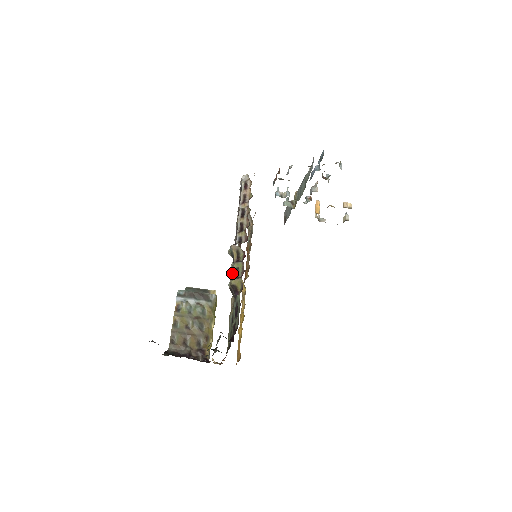
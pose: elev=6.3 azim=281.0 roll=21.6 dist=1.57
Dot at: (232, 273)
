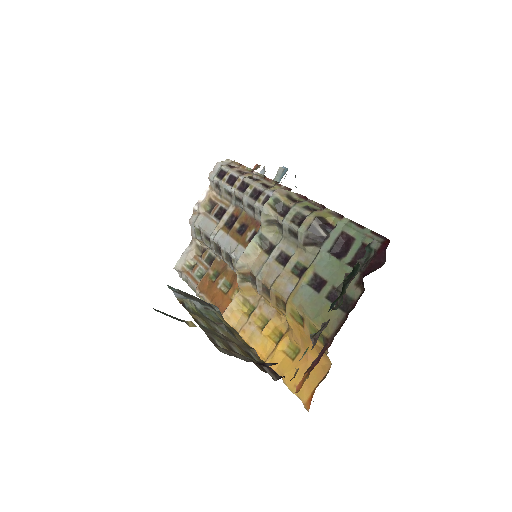
Dot at: (296, 217)
